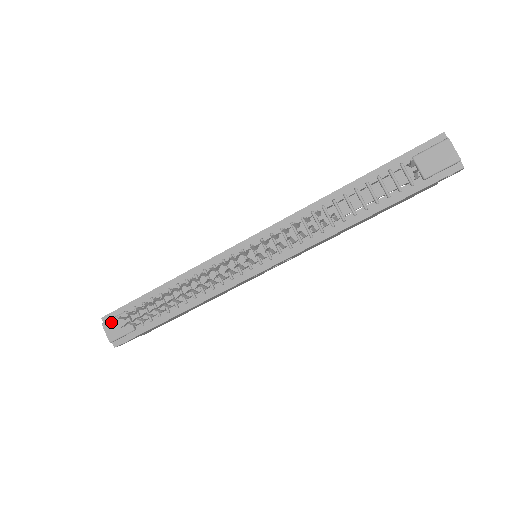
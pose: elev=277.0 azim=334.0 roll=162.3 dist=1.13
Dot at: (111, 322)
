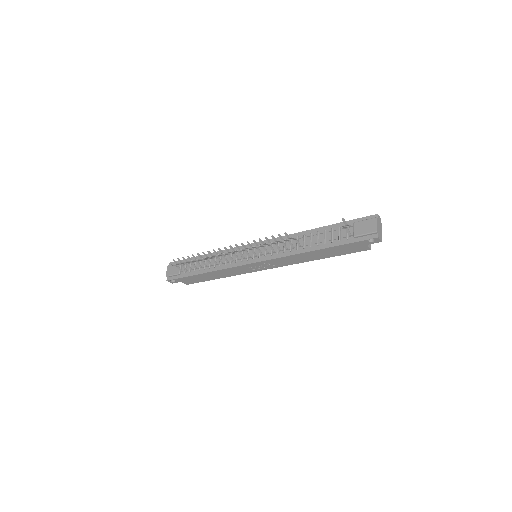
Dot at: (172, 266)
